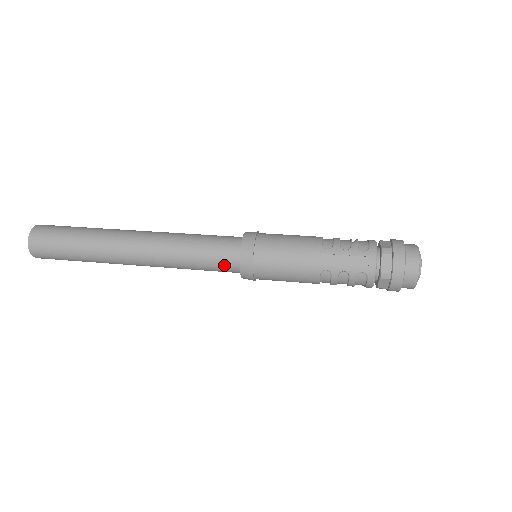
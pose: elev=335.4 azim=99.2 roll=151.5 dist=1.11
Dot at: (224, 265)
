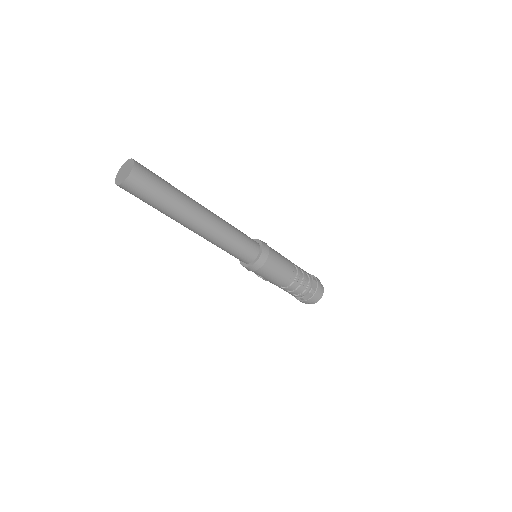
Dot at: (252, 242)
